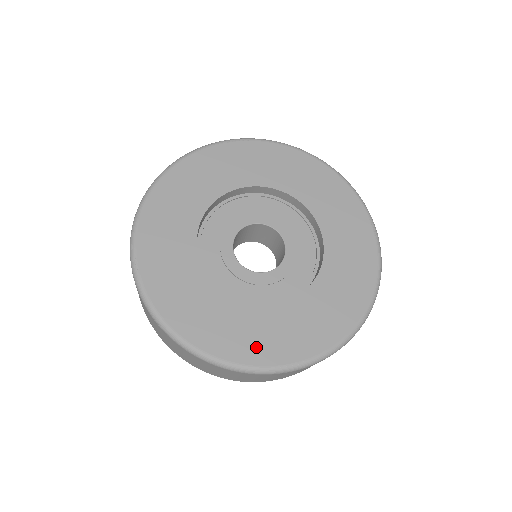
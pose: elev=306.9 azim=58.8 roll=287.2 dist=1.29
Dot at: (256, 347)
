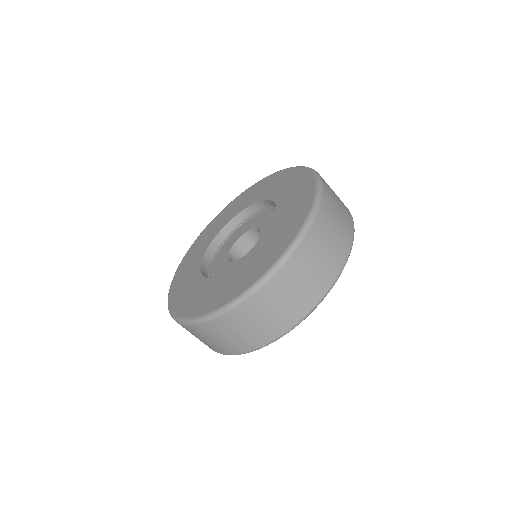
Dot at: (293, 225)
